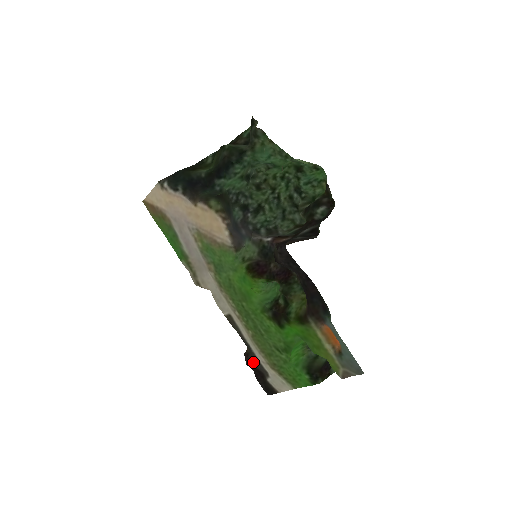
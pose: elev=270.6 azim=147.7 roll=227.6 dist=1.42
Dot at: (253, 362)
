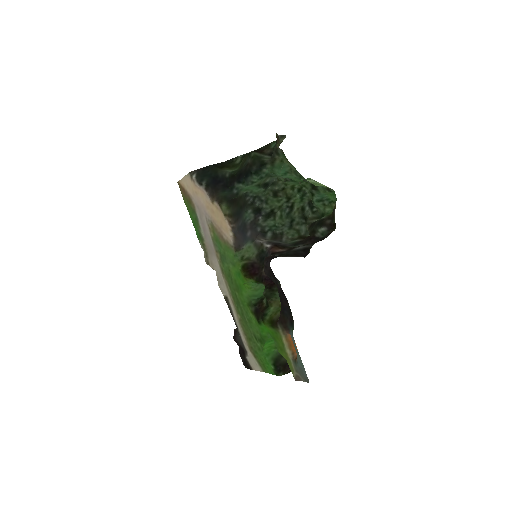
Dot at: (238, 339)
